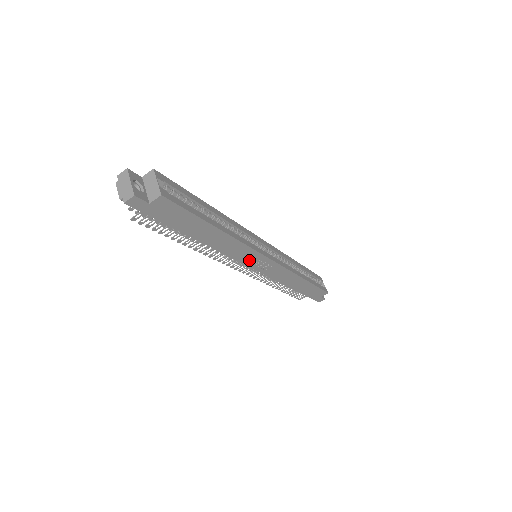
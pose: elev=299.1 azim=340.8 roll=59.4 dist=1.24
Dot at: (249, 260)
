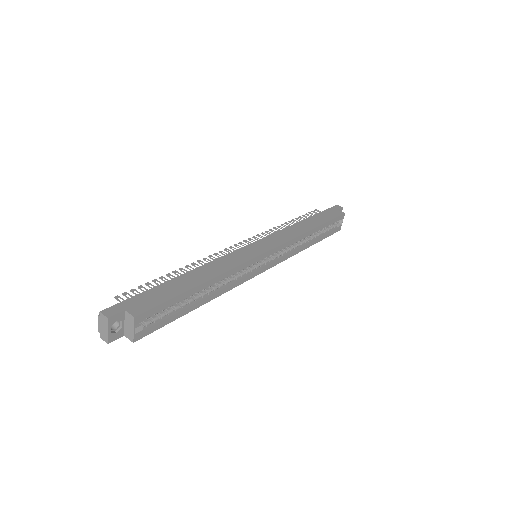
Dot at: occluded
